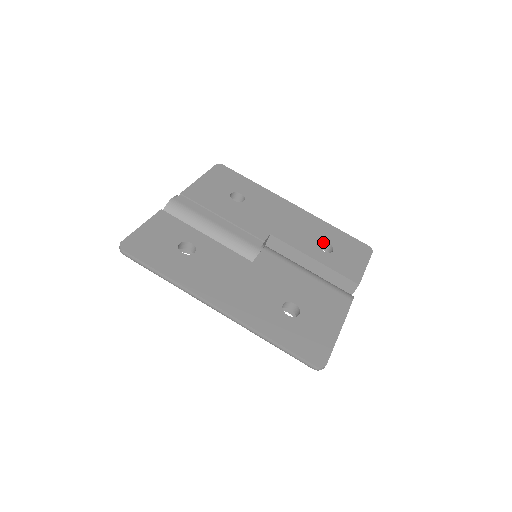
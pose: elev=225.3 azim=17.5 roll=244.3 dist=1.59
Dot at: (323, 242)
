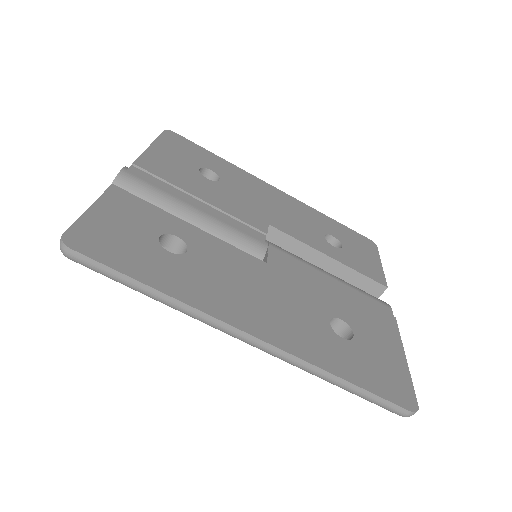
Dot at: (326, 235)
